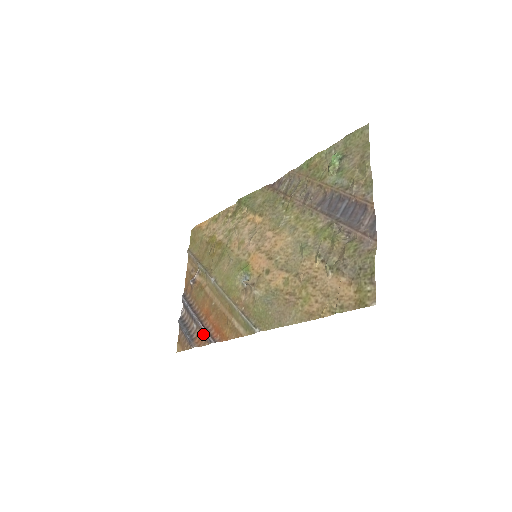
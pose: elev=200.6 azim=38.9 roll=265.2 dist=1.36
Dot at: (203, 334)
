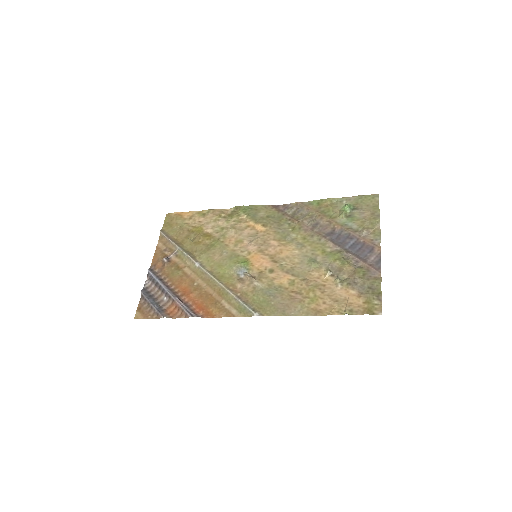
Dot at: (180, 308)
